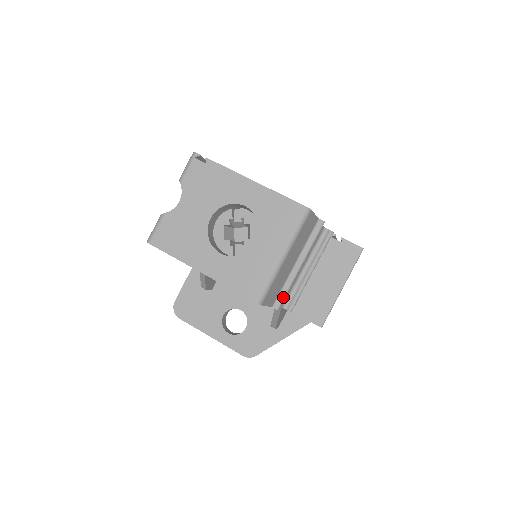
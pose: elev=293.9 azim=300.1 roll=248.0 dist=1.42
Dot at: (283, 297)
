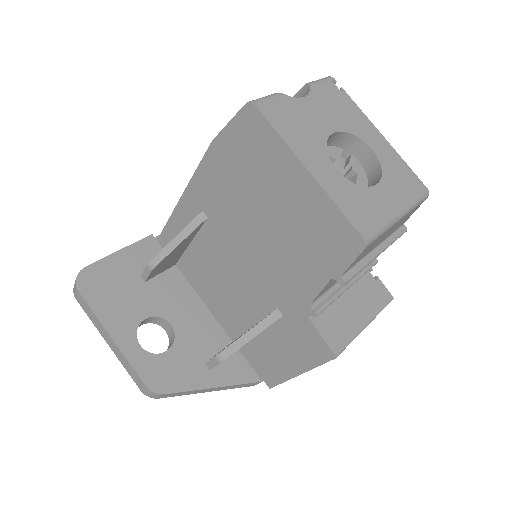
Dot at: (355, 273)
